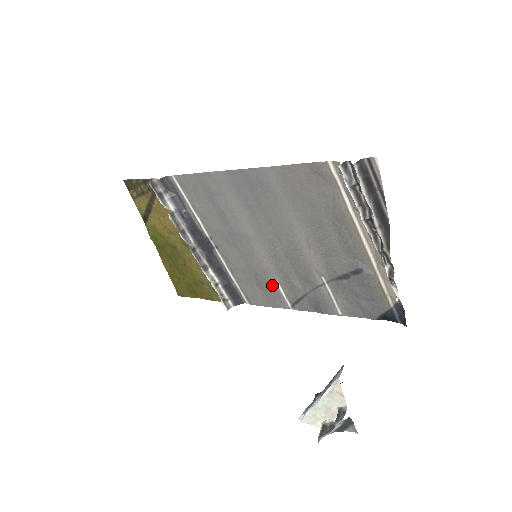
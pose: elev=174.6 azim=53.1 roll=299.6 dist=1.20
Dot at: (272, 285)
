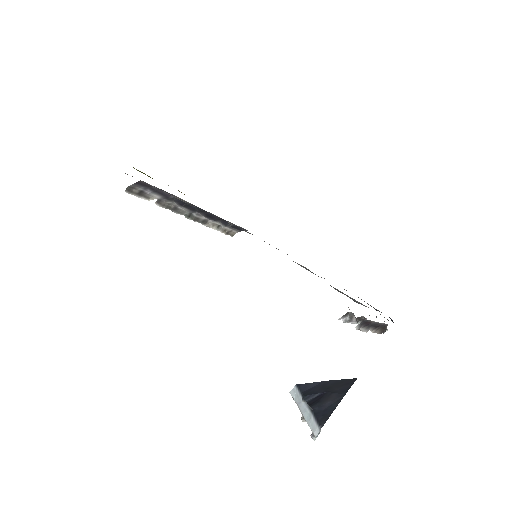
Dot at: occluded
